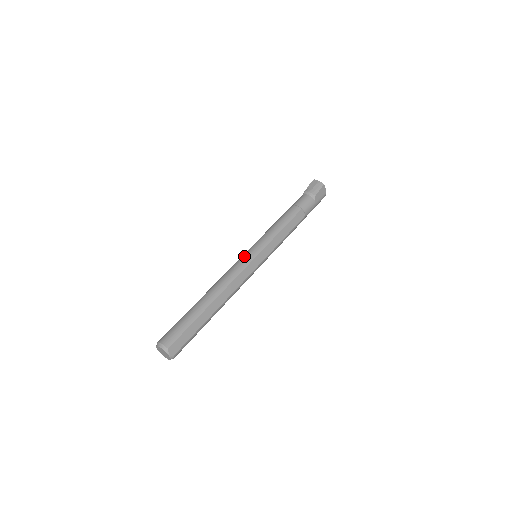
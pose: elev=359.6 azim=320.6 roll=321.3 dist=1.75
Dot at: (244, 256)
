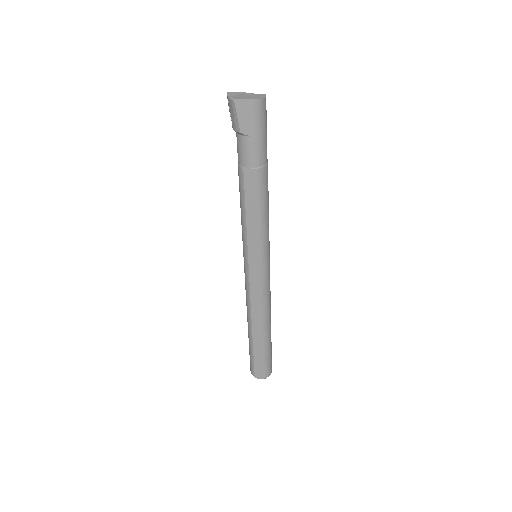
Dot at: (244, 269)
